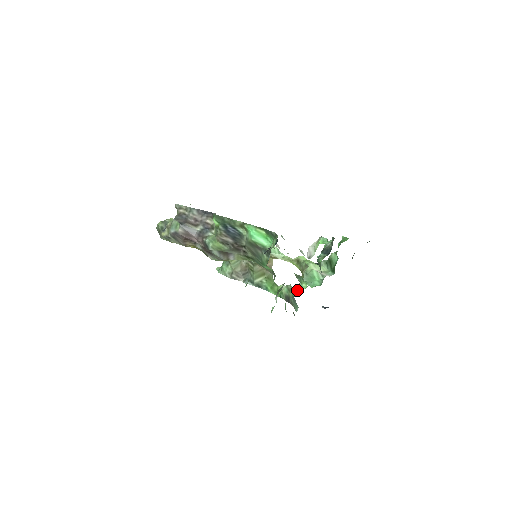
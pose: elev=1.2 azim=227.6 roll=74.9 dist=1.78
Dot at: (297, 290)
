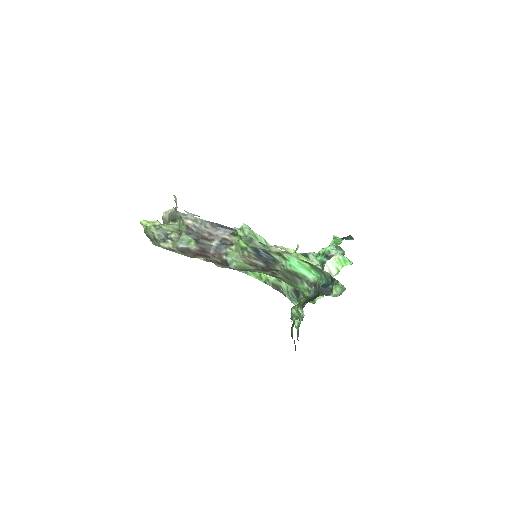
Dot at: occluded
